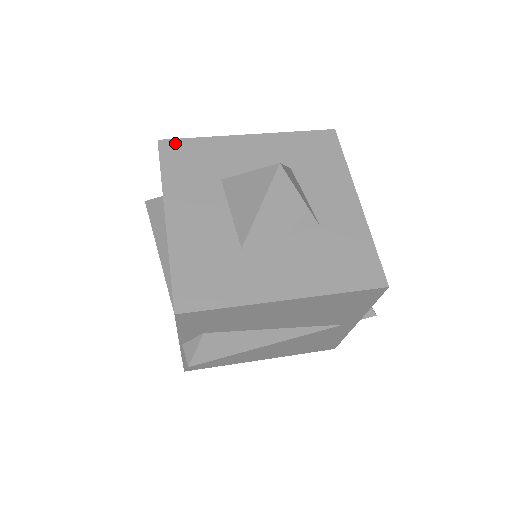
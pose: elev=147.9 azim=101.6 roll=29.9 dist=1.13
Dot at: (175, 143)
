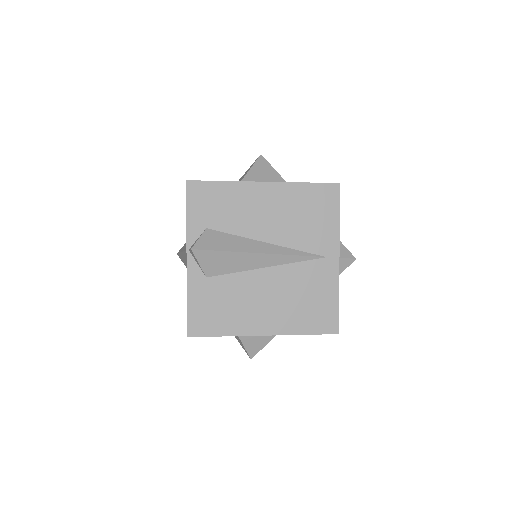
Dot at: occluded
